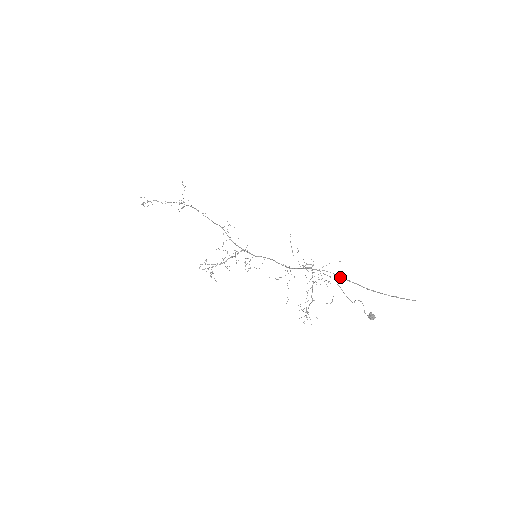
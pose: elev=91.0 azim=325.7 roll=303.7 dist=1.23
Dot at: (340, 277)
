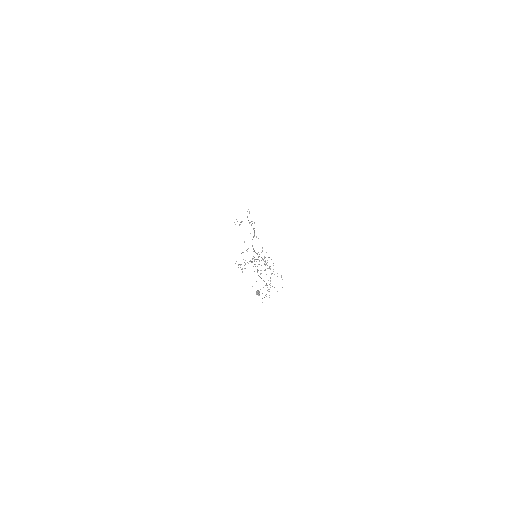
Dot at: occluded
